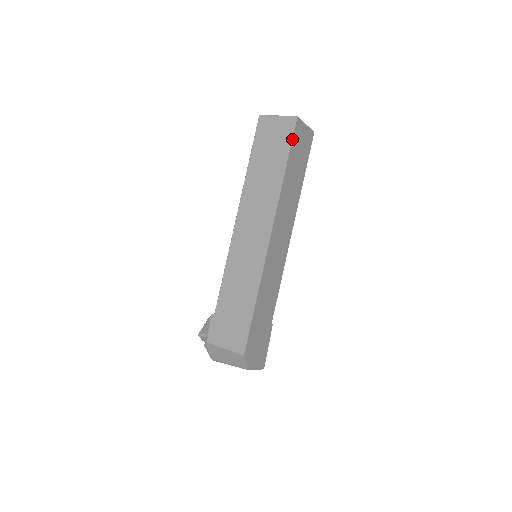
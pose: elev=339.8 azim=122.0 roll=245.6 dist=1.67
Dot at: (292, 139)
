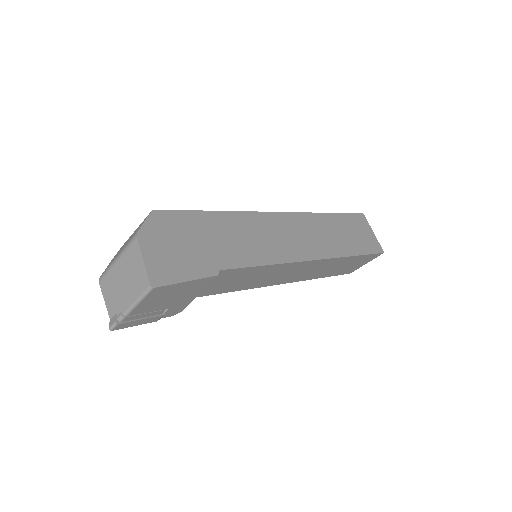
Dot at: (350, 213)
